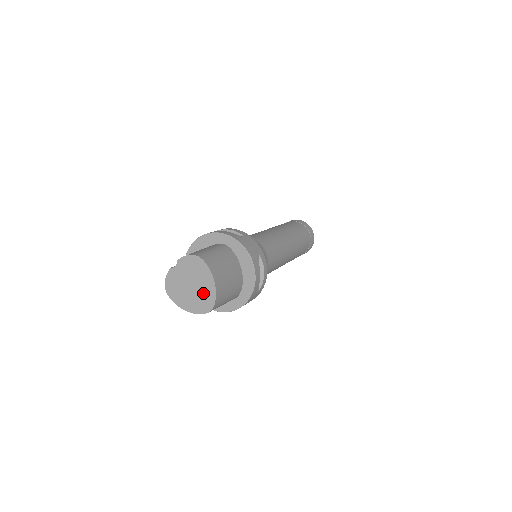
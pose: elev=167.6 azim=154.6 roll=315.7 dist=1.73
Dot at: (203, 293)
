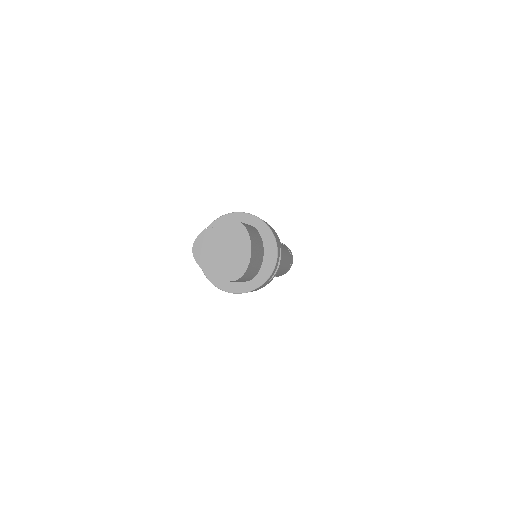
Dot at: (235, 260)
